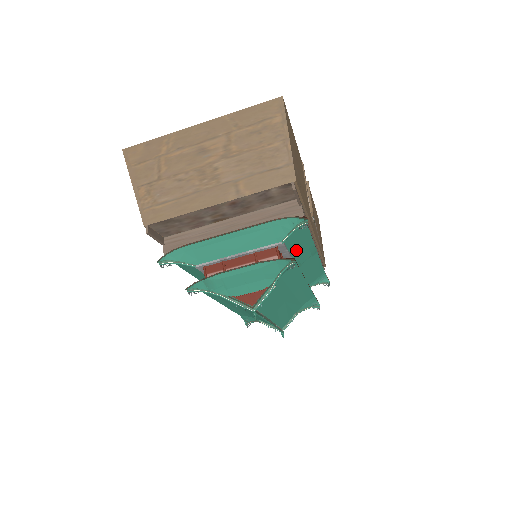
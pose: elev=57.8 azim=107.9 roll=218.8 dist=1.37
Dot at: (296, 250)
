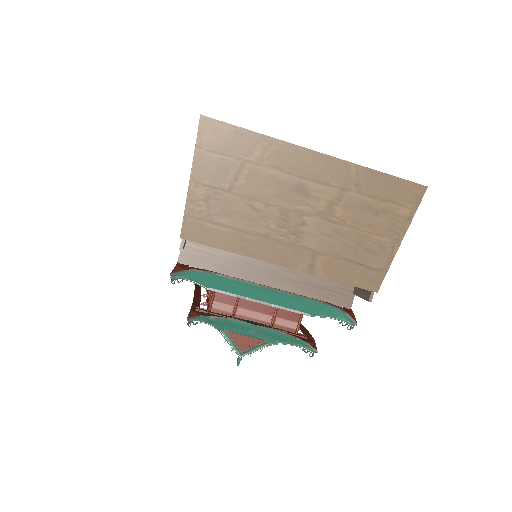
Dot at: occluded
